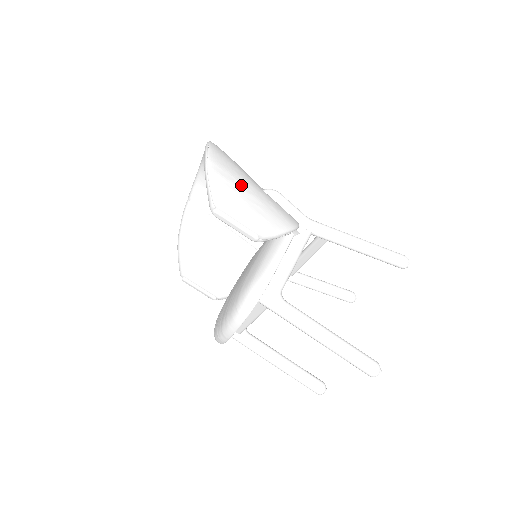
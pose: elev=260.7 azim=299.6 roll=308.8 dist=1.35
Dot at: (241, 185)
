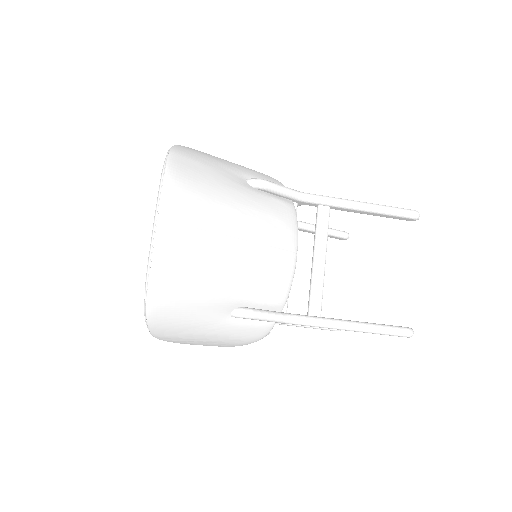
Dot at: (195, 340)
